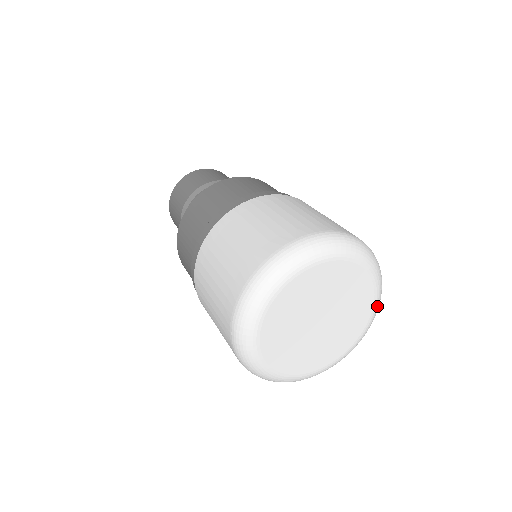
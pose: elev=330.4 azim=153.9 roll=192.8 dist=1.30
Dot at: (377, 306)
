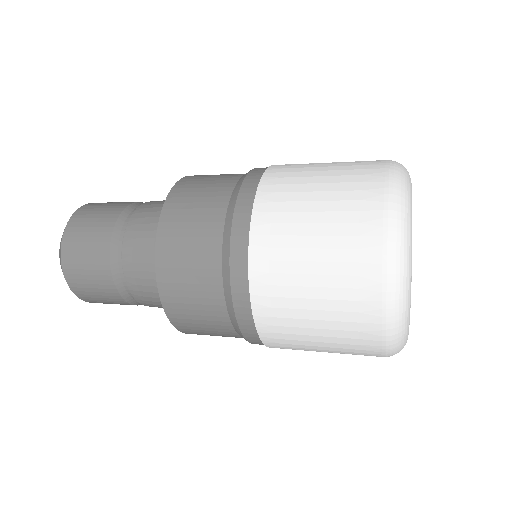
Dot at: occluded
